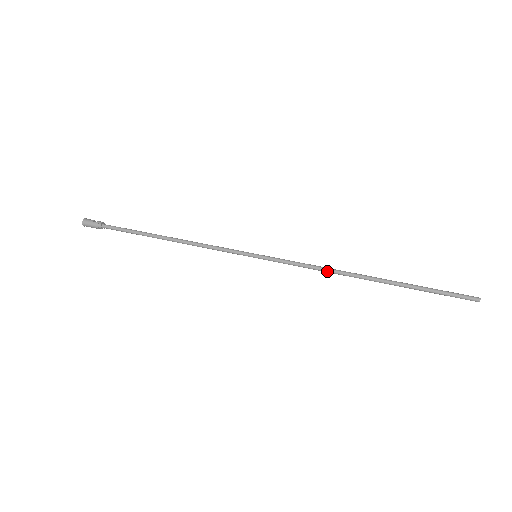
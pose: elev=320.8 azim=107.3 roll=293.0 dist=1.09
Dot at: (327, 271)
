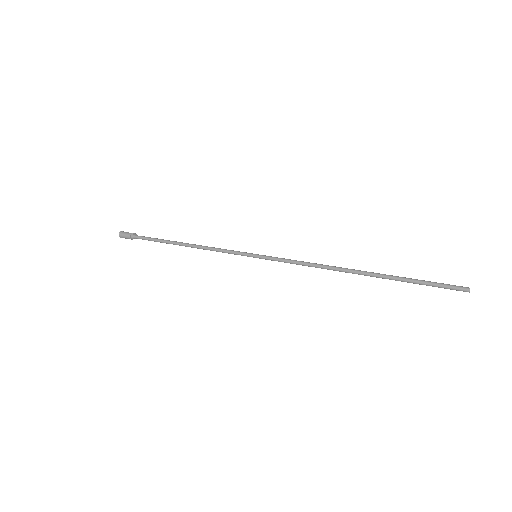
Dot at: (318, 266)
